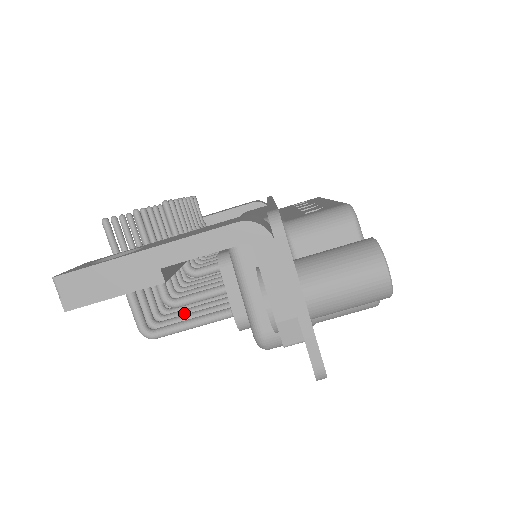
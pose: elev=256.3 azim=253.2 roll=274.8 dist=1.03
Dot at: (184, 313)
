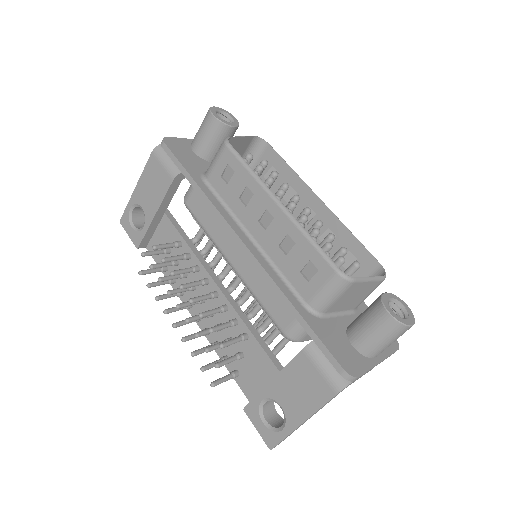
Dot at: occluded
